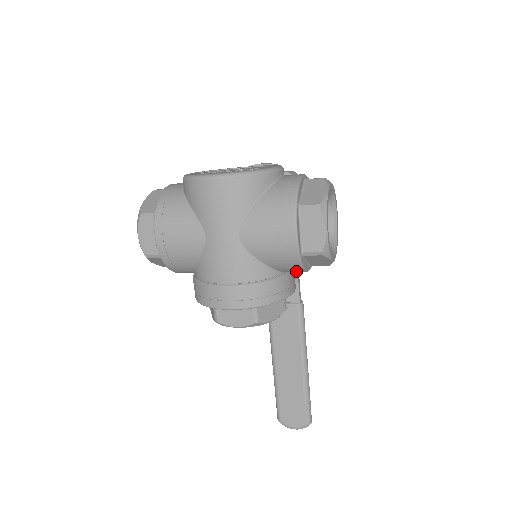
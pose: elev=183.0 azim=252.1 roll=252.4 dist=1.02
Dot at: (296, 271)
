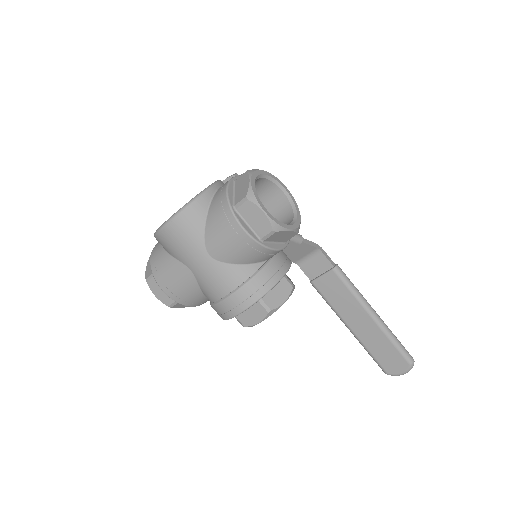
Dot at: (272, 254)
